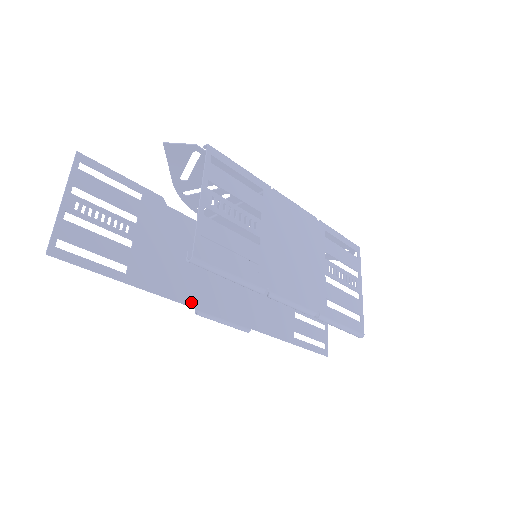
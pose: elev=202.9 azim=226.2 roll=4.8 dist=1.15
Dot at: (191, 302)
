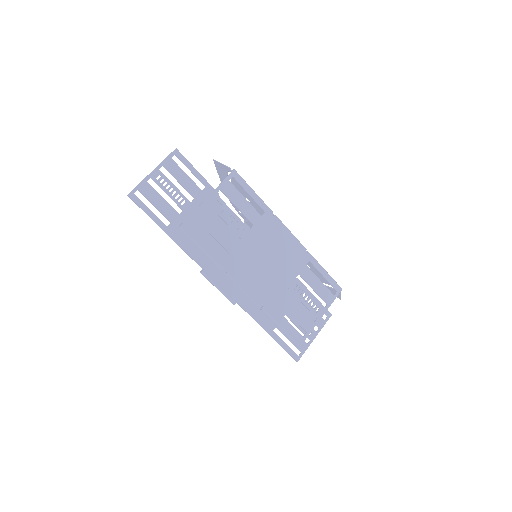
Dot at: (202, 264)
